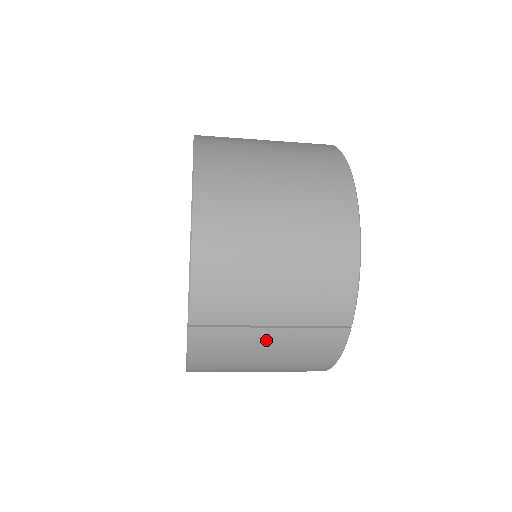
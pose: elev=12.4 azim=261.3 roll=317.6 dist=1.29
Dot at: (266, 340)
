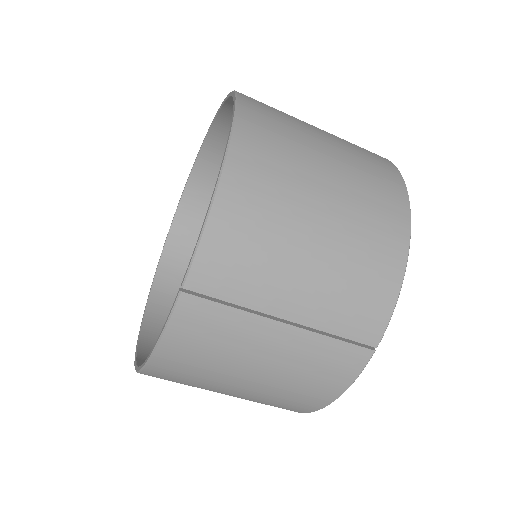
Dot at: (271, 339)
